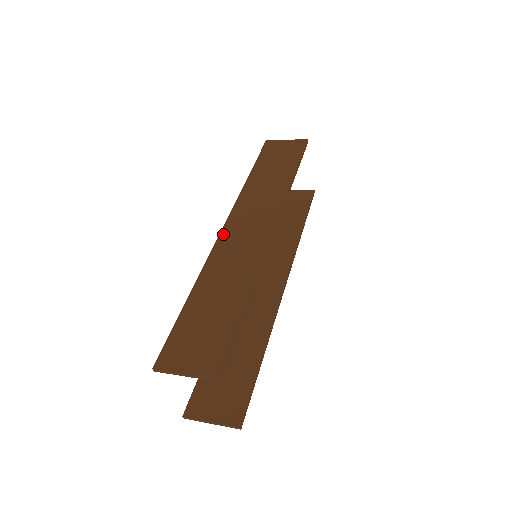
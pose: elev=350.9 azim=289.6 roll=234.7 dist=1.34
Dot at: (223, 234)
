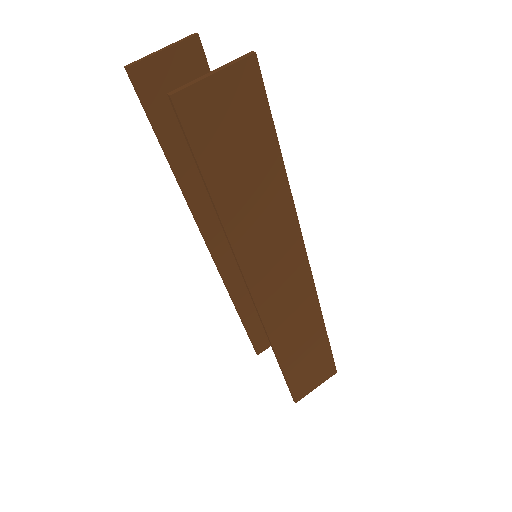
Dot at: (262, 307)
